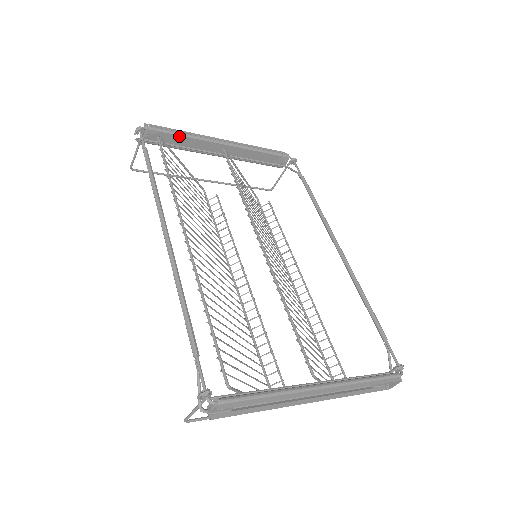
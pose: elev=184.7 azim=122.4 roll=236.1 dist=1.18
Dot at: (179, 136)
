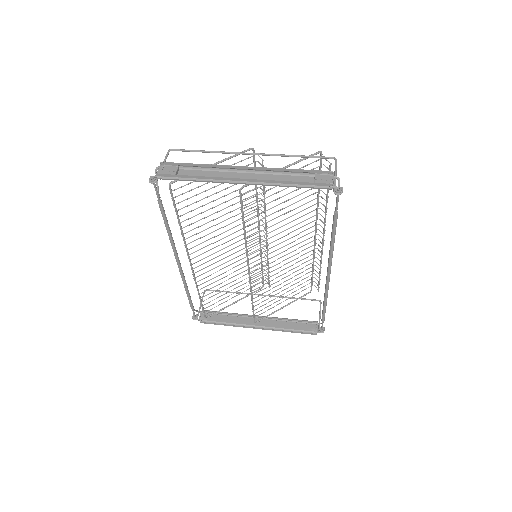
Dot at: (191, 180)
